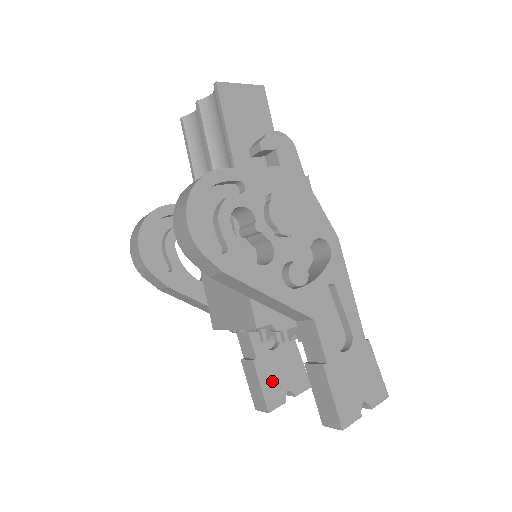
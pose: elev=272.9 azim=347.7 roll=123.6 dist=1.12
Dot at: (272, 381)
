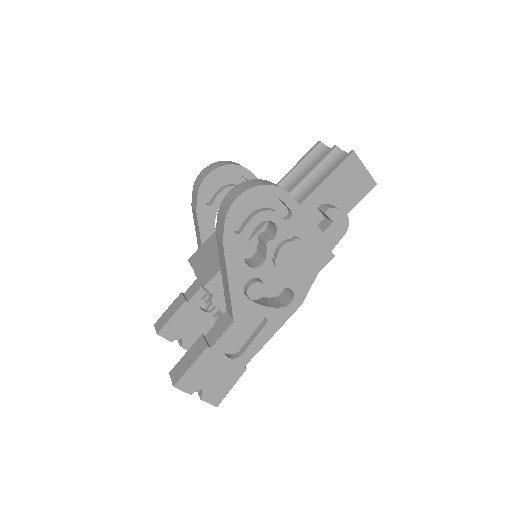
Dot at: (180, 323)
